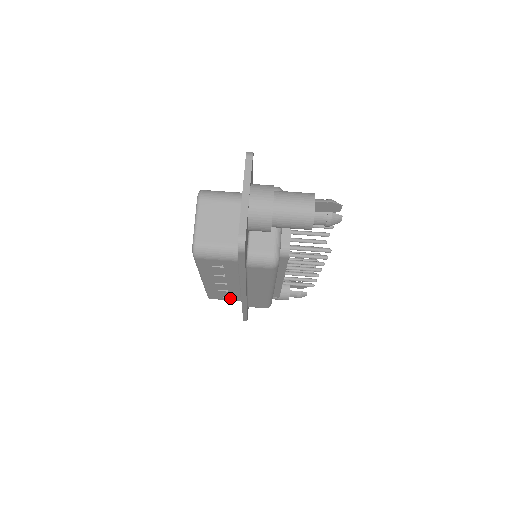
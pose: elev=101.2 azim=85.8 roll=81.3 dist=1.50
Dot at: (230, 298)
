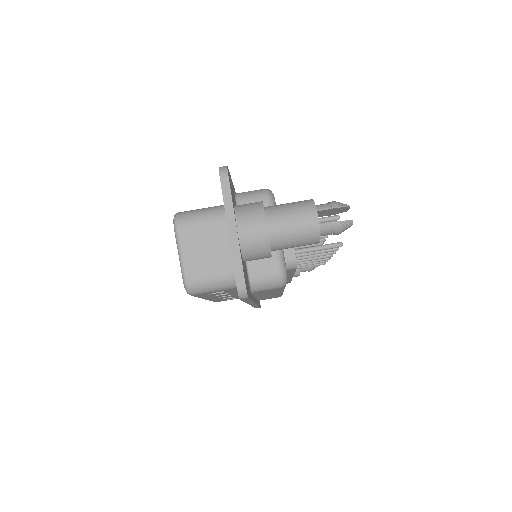
Dot at: occluded
